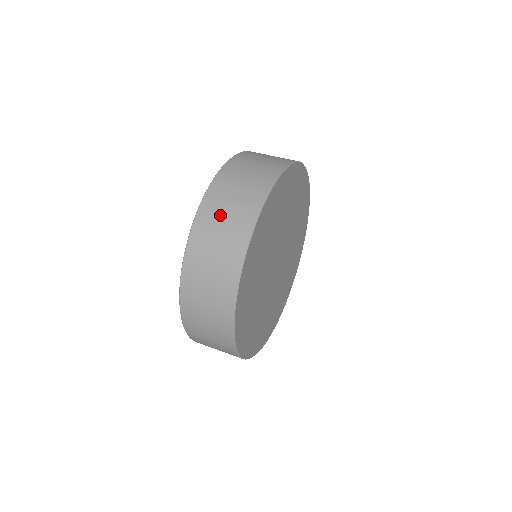
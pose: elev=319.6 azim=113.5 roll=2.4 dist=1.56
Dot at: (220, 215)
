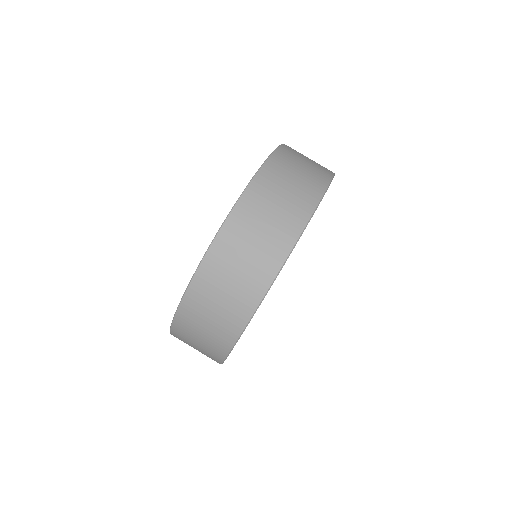
Dot at: occluded
